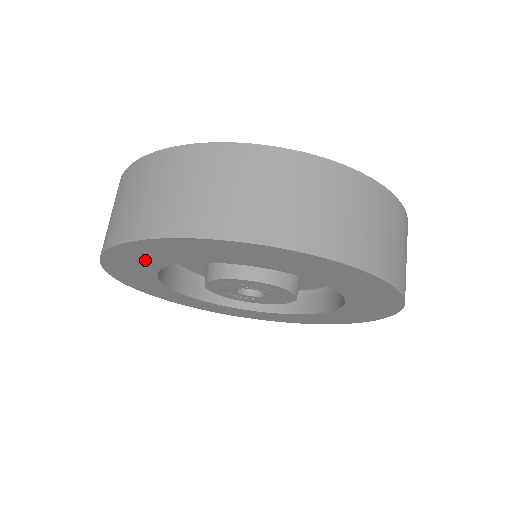
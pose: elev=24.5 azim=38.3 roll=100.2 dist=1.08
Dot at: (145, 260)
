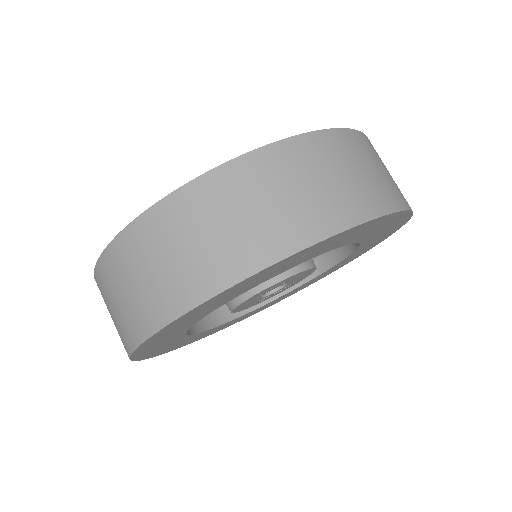
Dot at: (166, 341)
